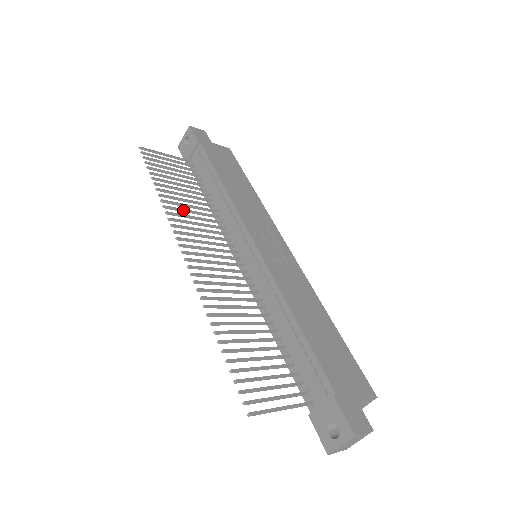
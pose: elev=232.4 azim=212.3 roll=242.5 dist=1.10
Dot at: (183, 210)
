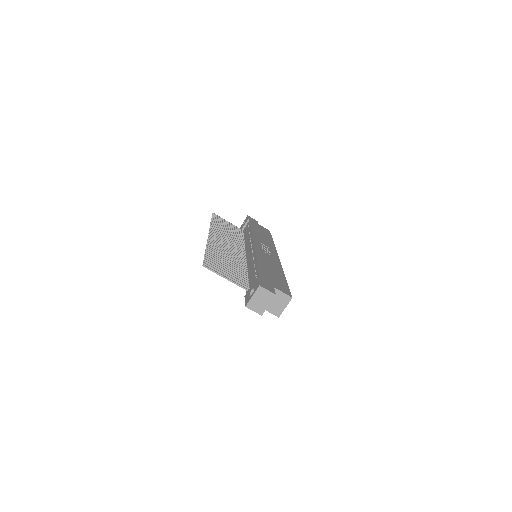
Dot at: (222, 231)
